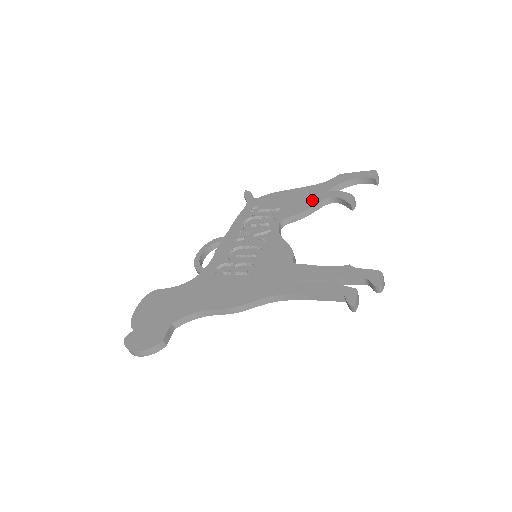
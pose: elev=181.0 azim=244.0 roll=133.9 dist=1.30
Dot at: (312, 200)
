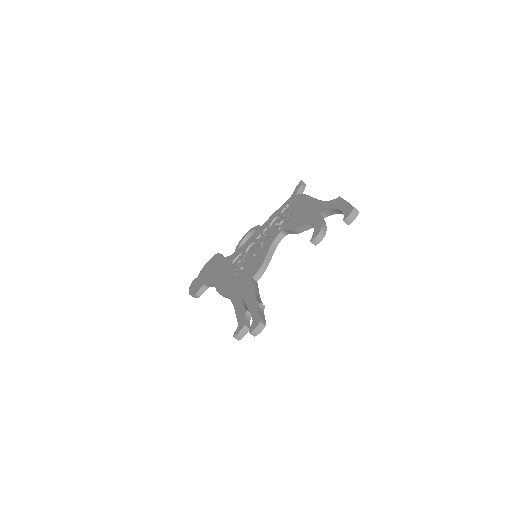
Dot at: (306, 219)
